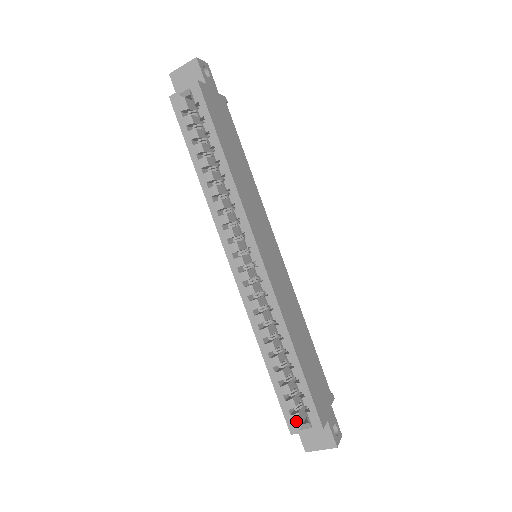
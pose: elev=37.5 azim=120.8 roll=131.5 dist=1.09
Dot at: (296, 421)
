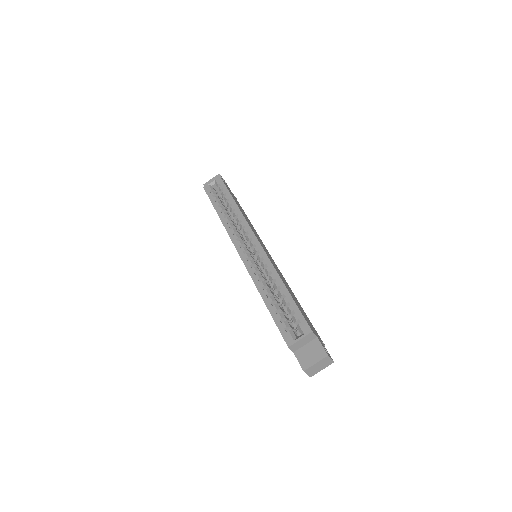
Dot at: (291, 335)
